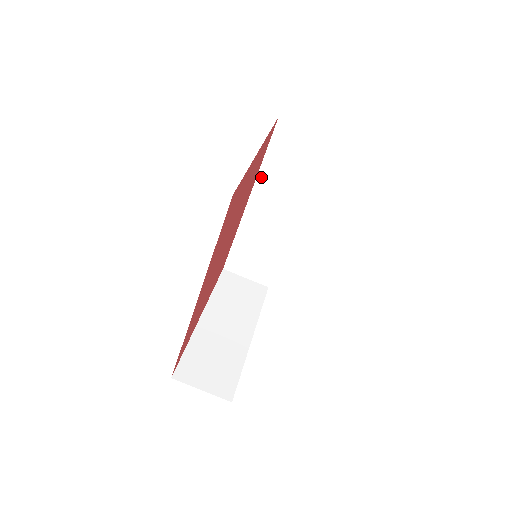
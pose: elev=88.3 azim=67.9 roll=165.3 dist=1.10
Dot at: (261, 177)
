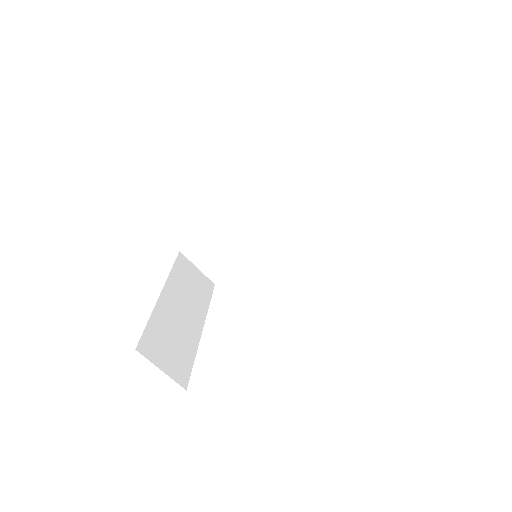
Dot at: (268, 183)
